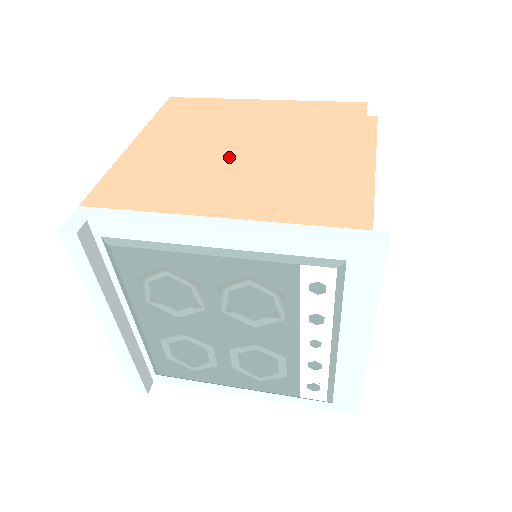
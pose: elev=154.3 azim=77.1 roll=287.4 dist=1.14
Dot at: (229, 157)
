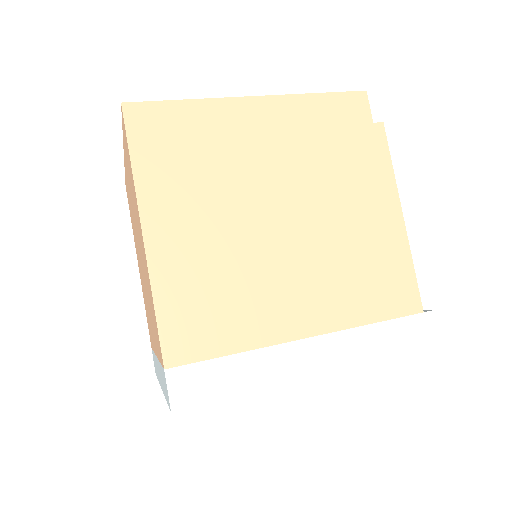
Dot at: (272, 237)
